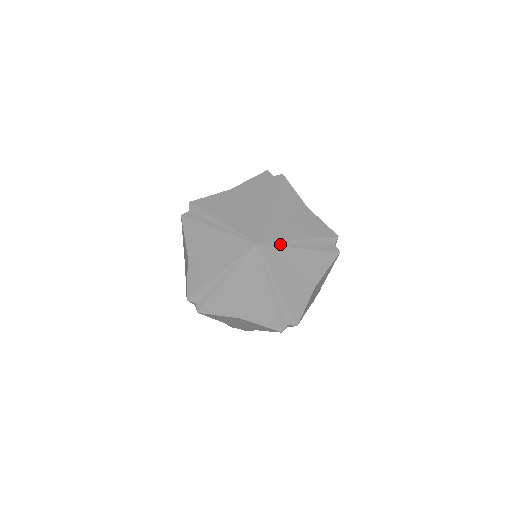
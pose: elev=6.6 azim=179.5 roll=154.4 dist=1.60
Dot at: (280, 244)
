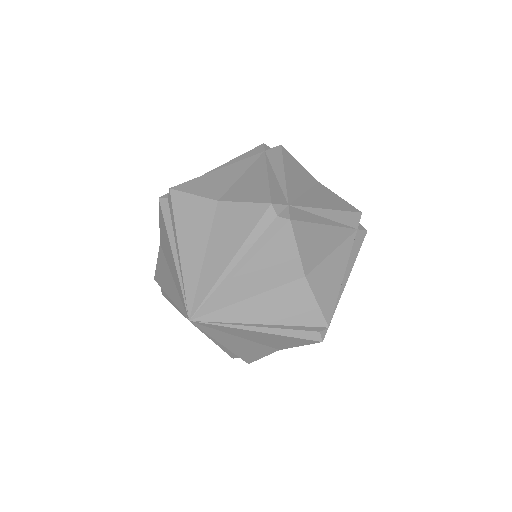
Dot at: (226, 324)
